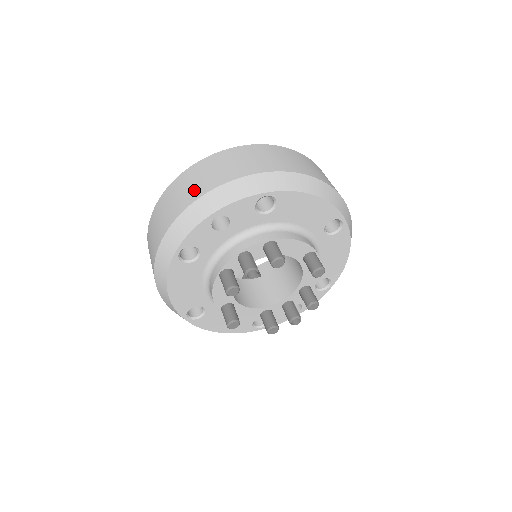
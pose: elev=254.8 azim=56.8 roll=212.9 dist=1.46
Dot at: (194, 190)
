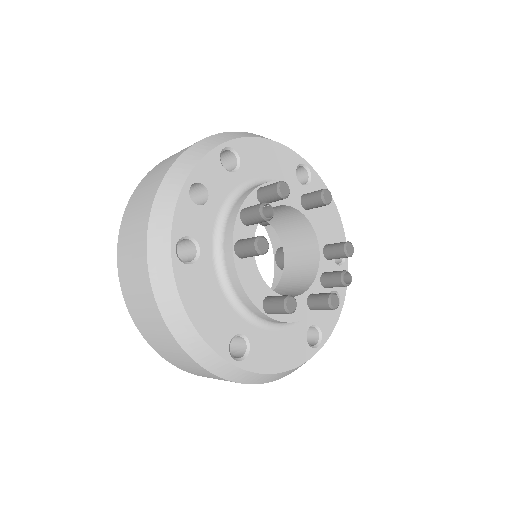
Dot at: (150, 189)
